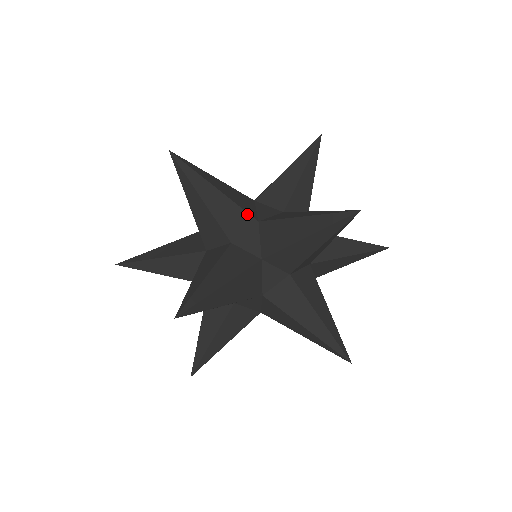
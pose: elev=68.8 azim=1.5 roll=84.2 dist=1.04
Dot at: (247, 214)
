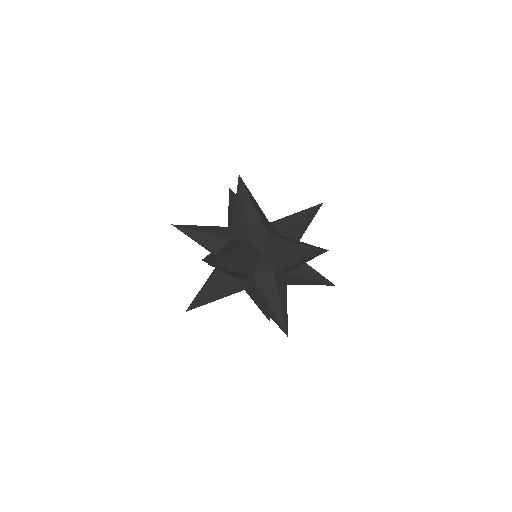
Dot at: (264, 228)
